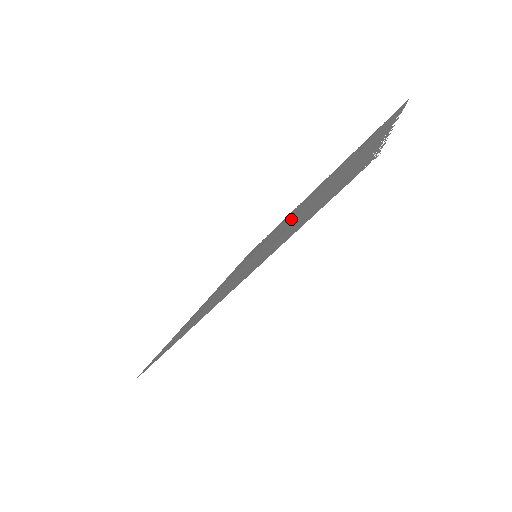
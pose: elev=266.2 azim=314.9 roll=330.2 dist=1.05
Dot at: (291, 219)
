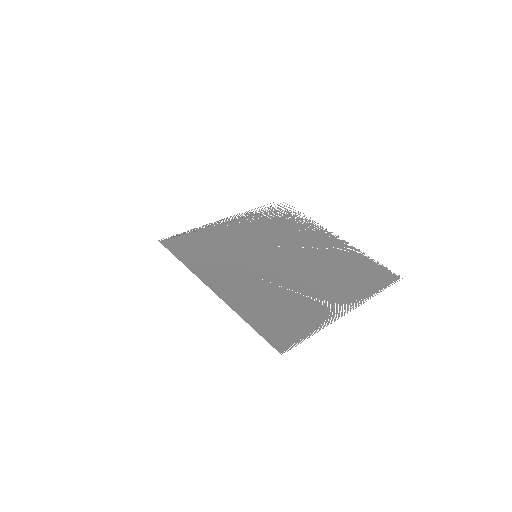
Dot at: (285, 264)
